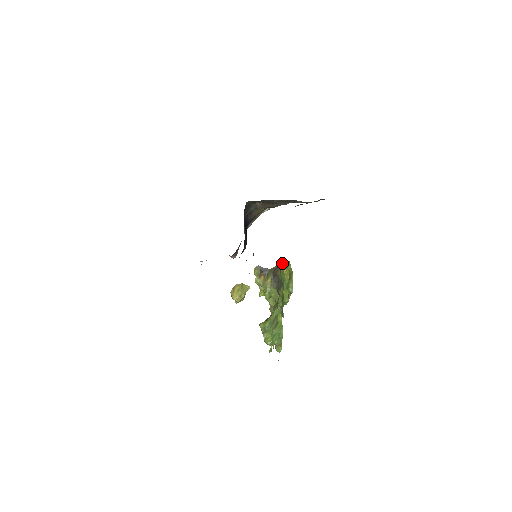
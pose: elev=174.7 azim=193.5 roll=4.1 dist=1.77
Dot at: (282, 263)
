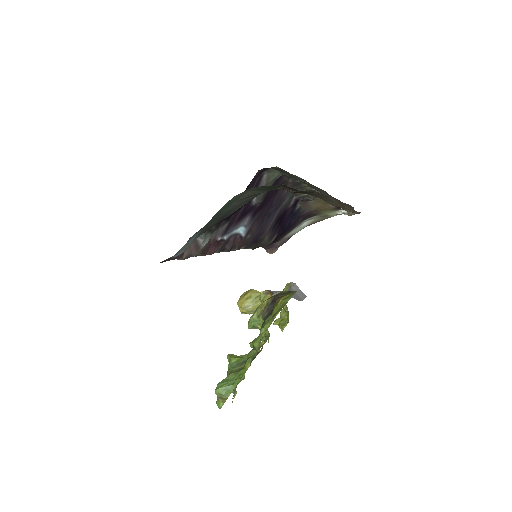
Dot at: occluded
